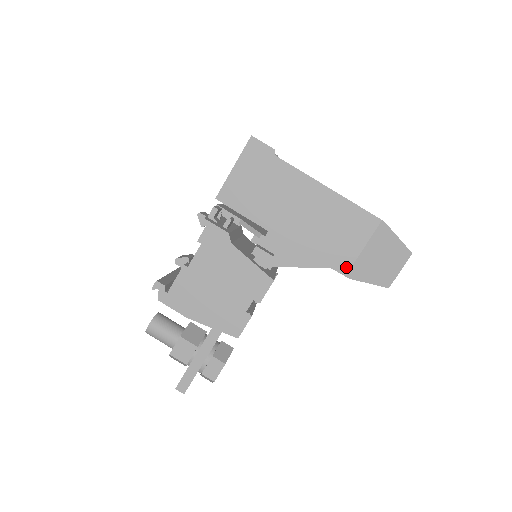
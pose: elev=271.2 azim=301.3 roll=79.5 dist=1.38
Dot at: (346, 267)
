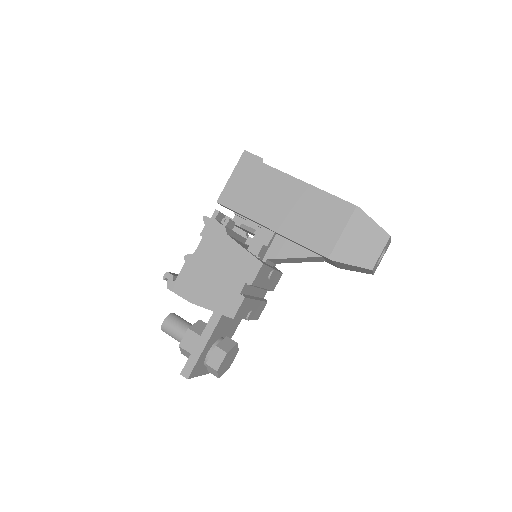
Dot at: (328, 250)
